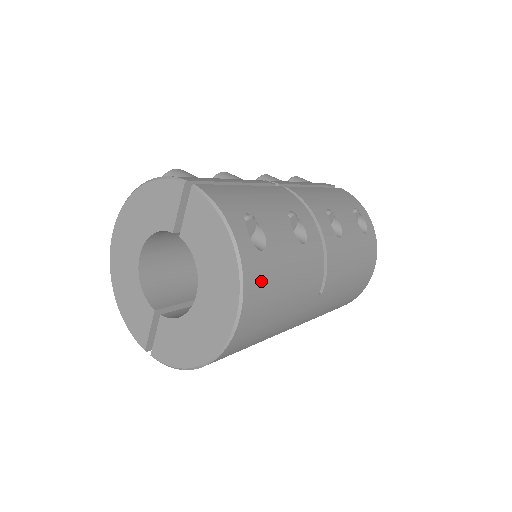
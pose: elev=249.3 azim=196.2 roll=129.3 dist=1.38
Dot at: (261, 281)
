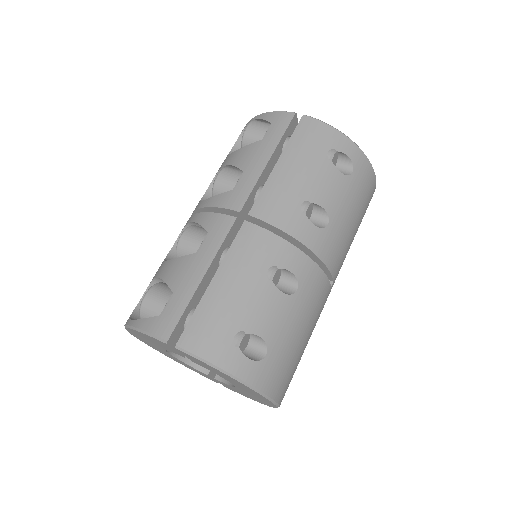
Dot at: (279, 372)
